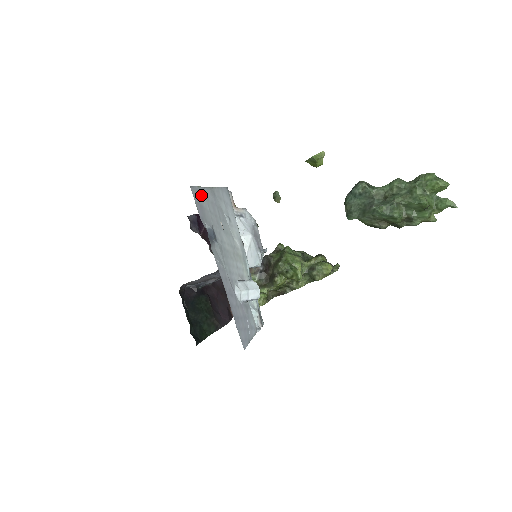
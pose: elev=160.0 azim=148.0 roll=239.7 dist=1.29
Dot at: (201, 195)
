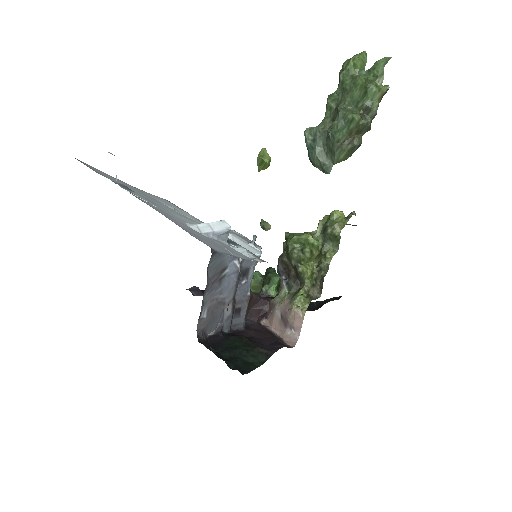
Dot at: (103, 173)
